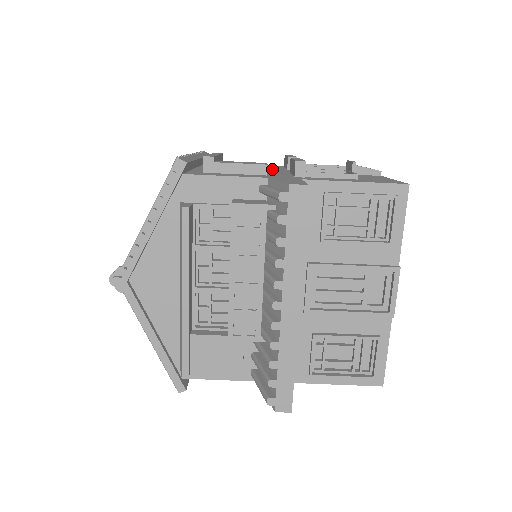
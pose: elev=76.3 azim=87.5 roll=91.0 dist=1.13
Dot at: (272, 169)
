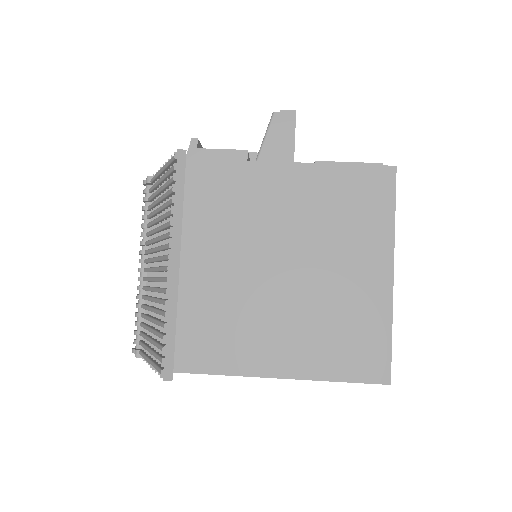
Dot at: occluded
